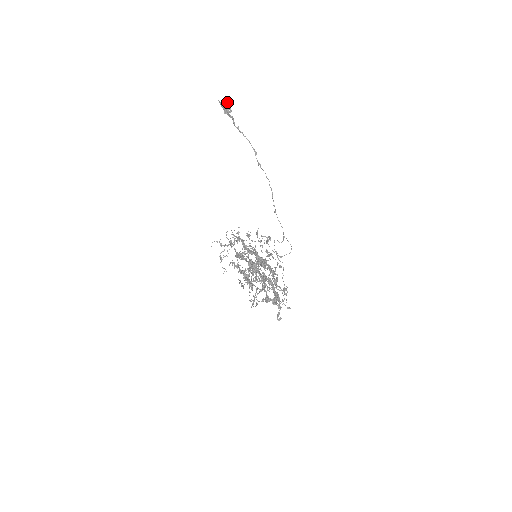
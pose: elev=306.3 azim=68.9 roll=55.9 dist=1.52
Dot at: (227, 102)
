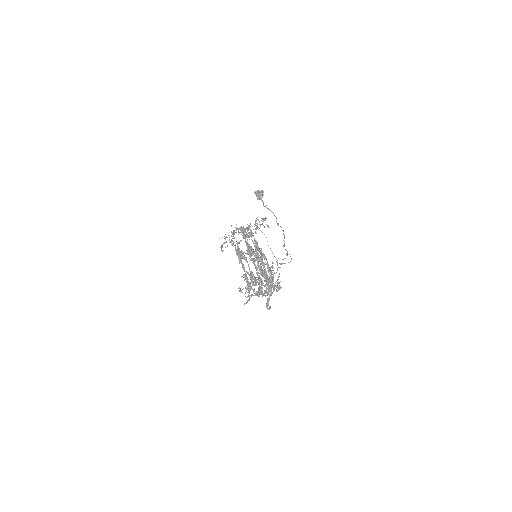
Dot at: (260, 191)
